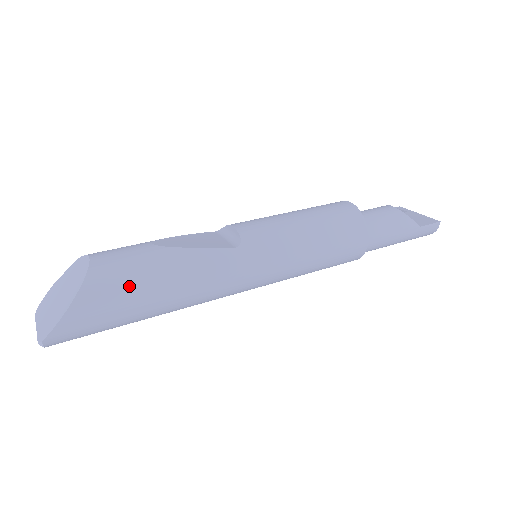
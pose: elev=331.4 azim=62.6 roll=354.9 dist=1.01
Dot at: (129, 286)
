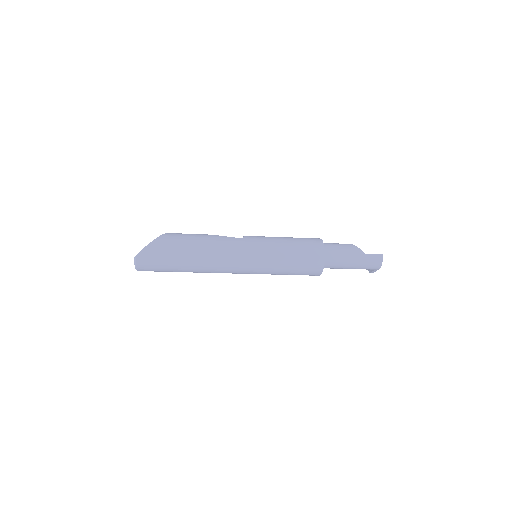
Dot at: (181, 240)
